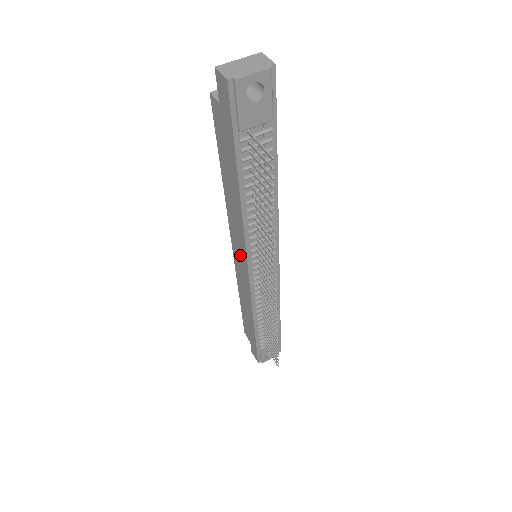
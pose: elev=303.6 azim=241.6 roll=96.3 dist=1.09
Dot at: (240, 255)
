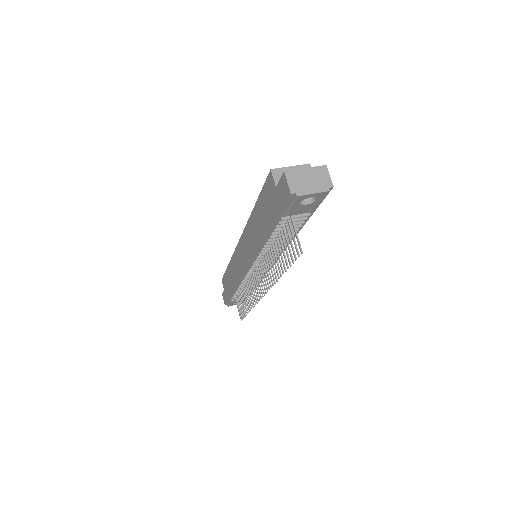
Dot at: (244, 255)
